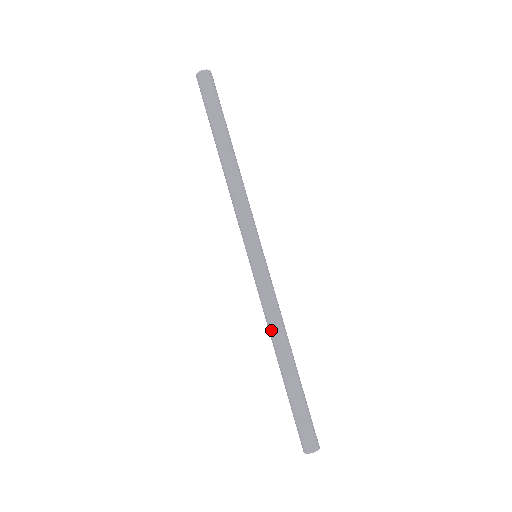
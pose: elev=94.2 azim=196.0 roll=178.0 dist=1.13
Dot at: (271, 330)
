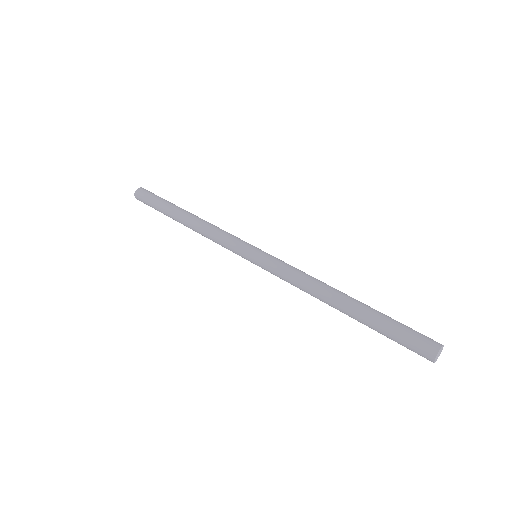
Dot at: (316, 280)
